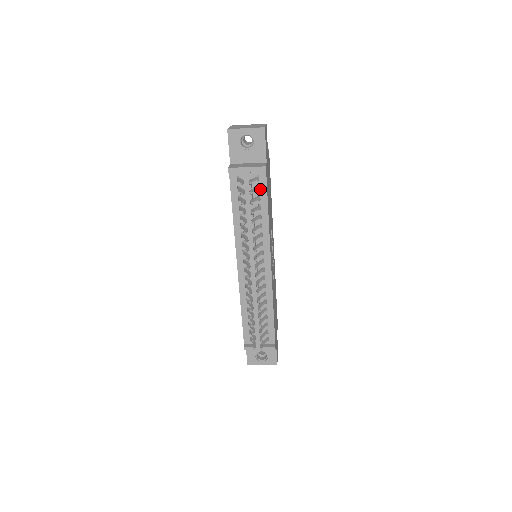
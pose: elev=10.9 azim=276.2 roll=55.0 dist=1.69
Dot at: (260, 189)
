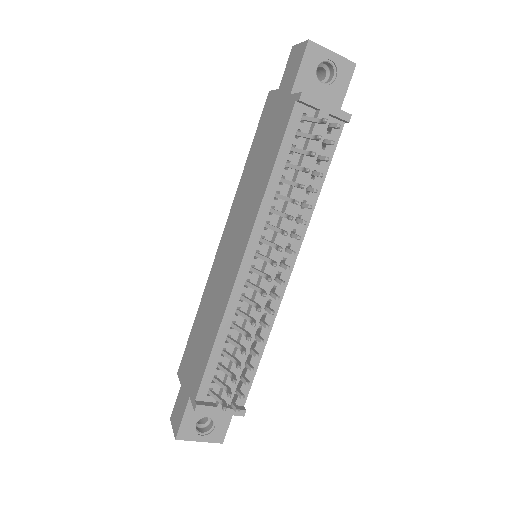
Dot at: (326, 147)
